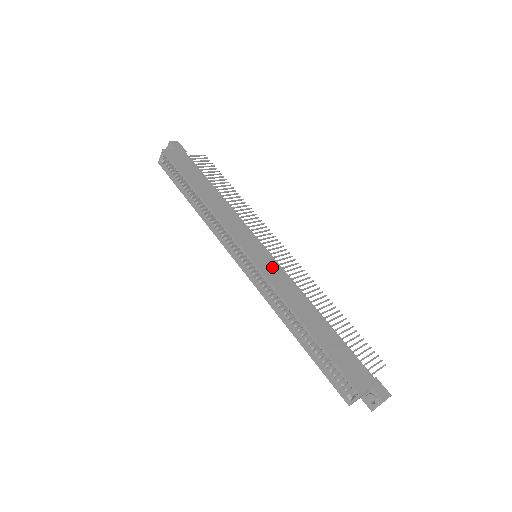
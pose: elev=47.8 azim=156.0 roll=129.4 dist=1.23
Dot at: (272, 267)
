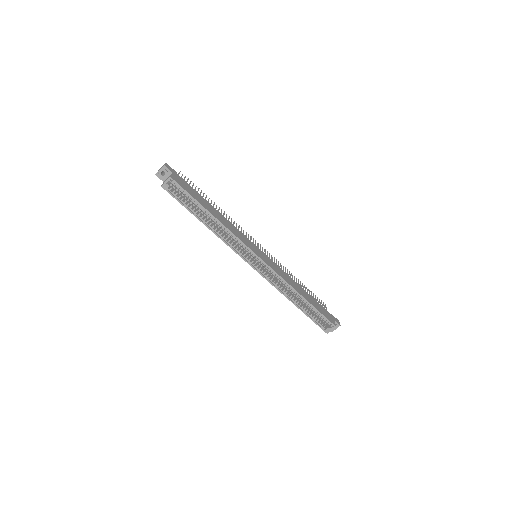
Dot at: (271, 263)
